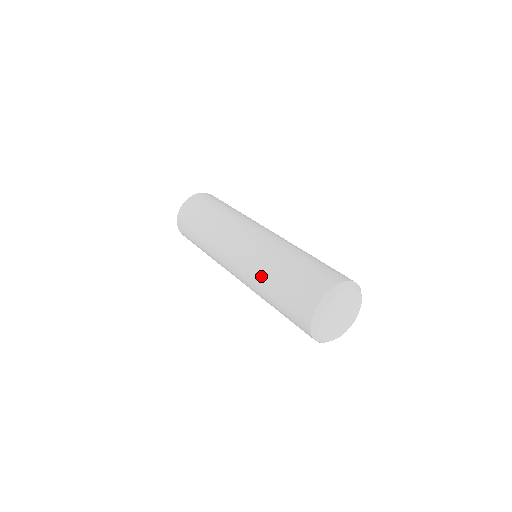
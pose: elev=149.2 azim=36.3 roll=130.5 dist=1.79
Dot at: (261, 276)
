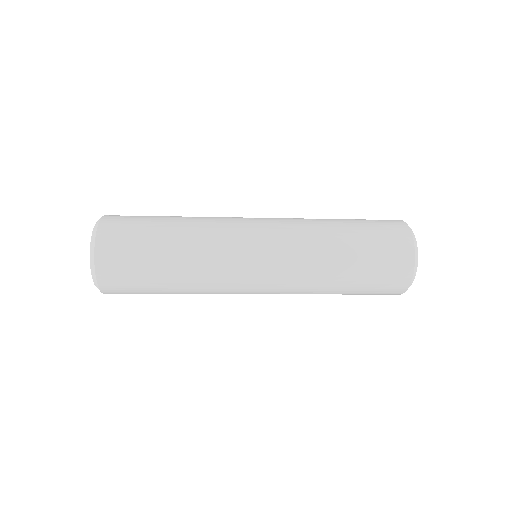
Dot at: (322, 242)
